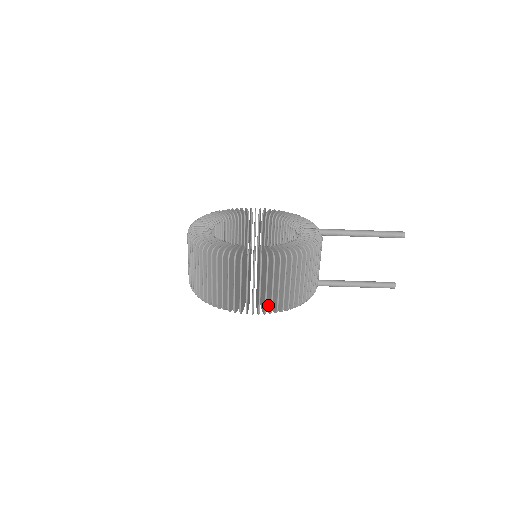
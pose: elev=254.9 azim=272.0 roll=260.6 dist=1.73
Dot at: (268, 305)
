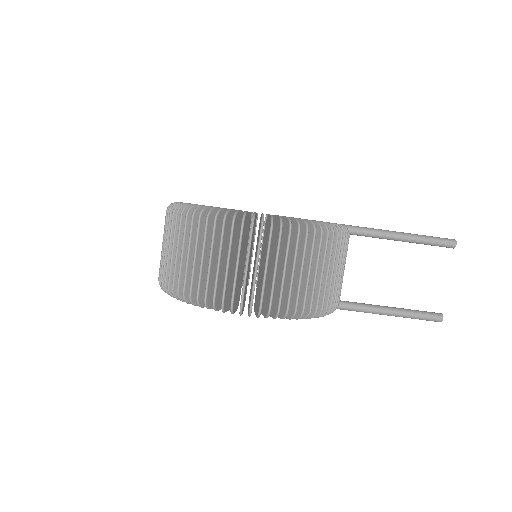
Dot at: (273, 305)
